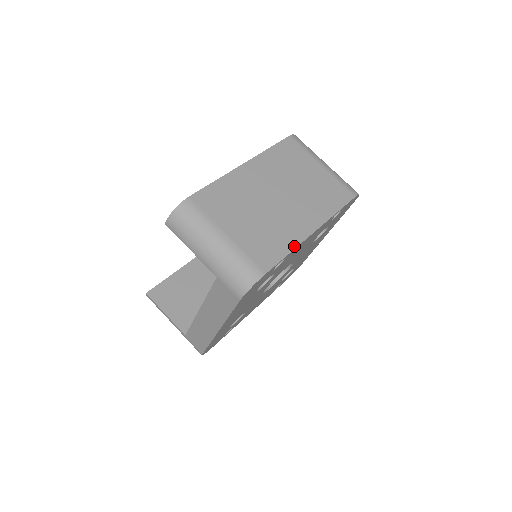
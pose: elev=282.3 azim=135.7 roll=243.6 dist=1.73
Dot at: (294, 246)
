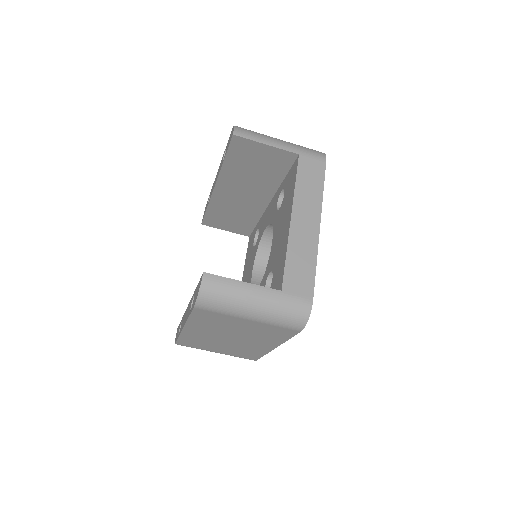
Dot at: (265, 353)
